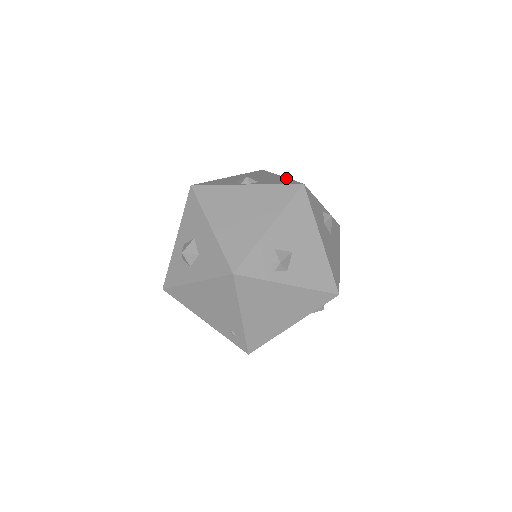
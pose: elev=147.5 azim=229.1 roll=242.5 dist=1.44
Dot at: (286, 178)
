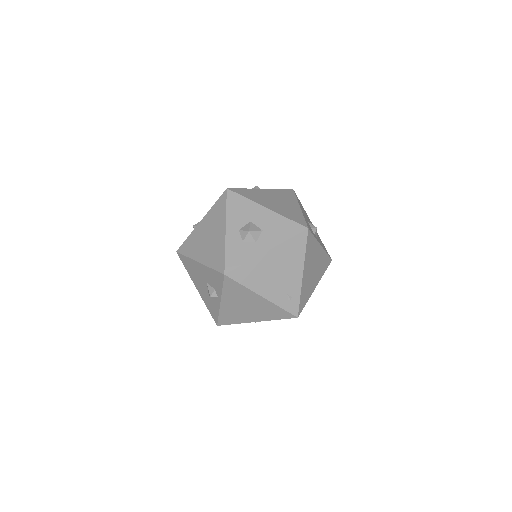
Dot at: occluded
